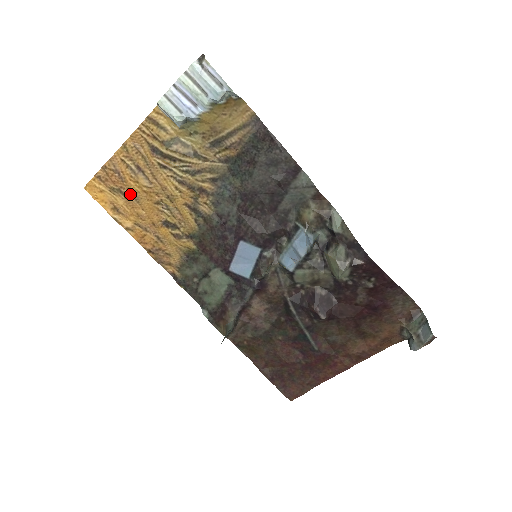
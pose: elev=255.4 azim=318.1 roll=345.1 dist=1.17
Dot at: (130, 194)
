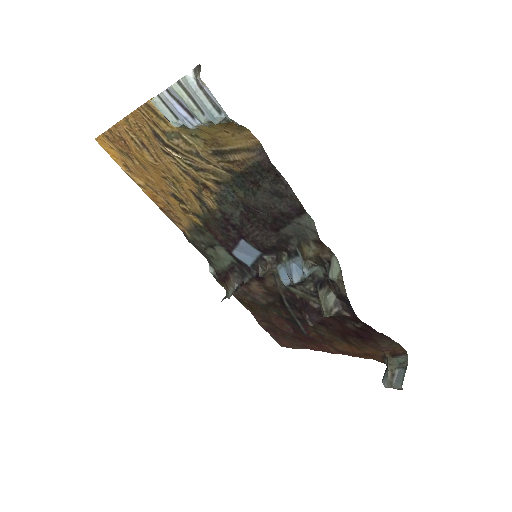
Dot at: (138, 161)
